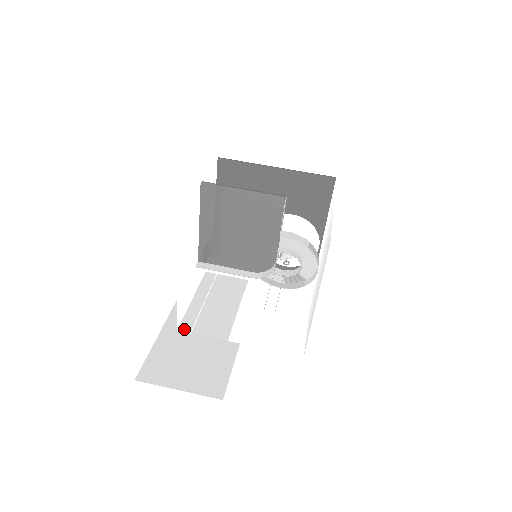
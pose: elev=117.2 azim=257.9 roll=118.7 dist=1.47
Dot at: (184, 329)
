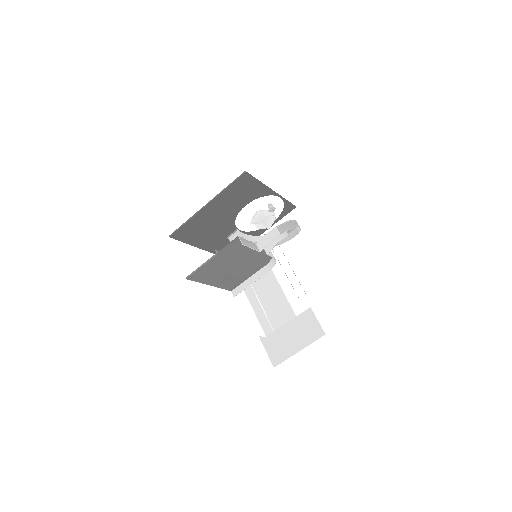
Dot at: (268, 333)
